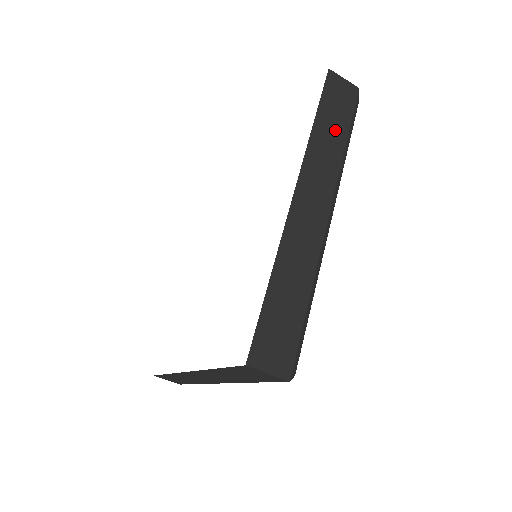
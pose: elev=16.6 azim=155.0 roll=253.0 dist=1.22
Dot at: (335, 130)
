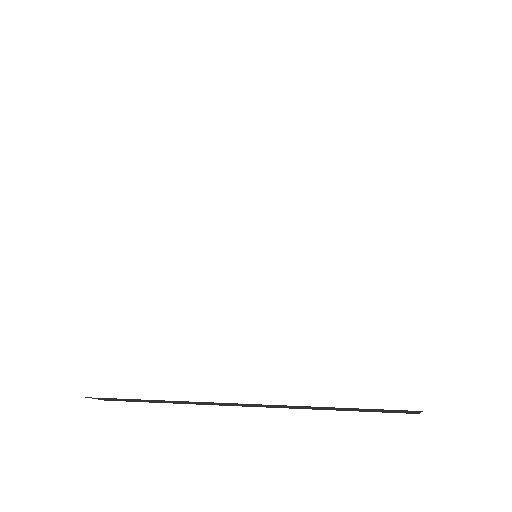
Dot at: occluded
